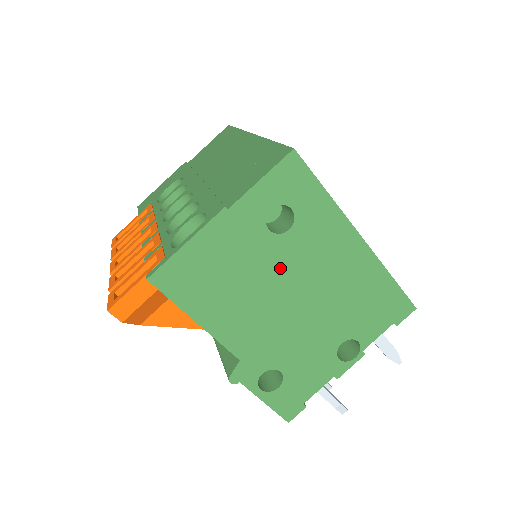
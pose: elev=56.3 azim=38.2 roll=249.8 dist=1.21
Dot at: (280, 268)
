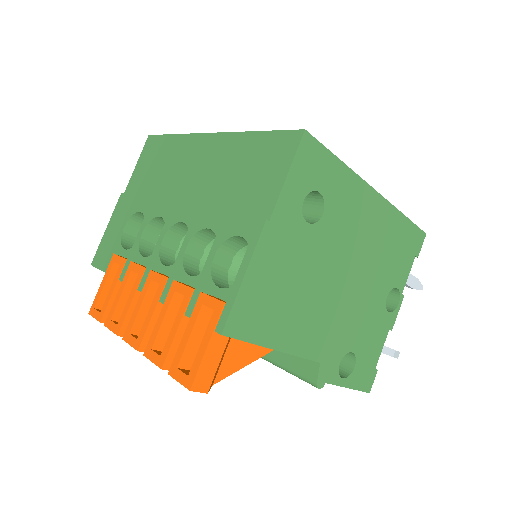
Dot at: (326, 255)
